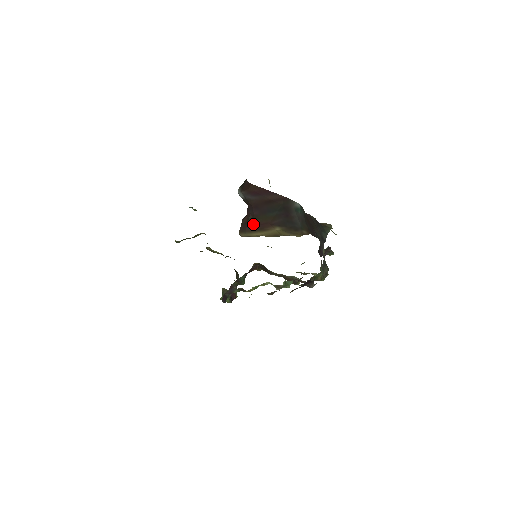
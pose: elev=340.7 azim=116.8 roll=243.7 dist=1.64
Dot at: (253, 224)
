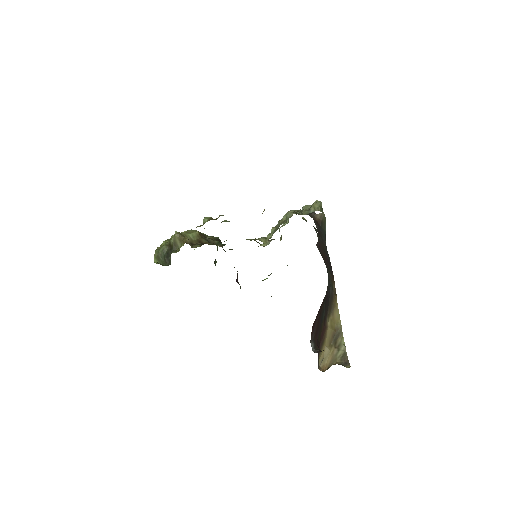
Dot at: (319, 346)
